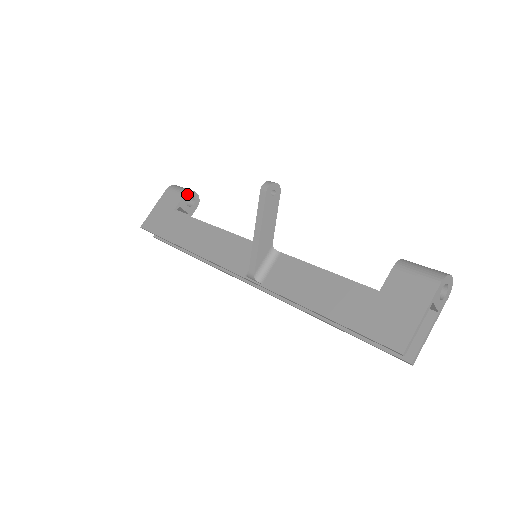
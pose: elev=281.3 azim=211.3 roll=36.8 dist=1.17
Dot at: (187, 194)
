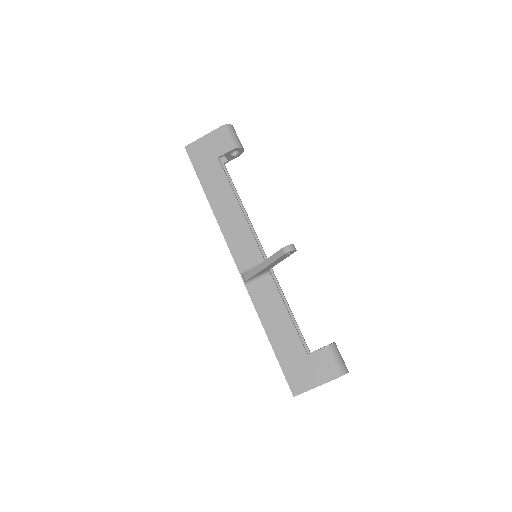
Dot at: (235, 149)
